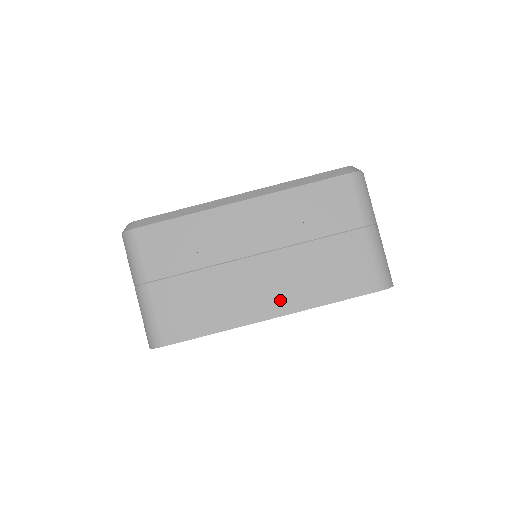
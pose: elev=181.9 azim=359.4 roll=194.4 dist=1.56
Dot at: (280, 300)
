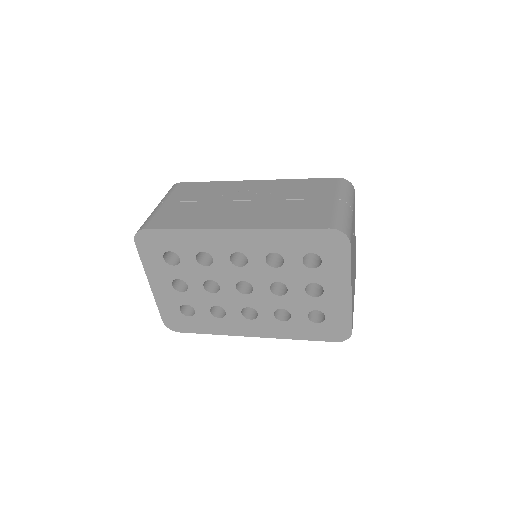
Dot at: (247, 221)
